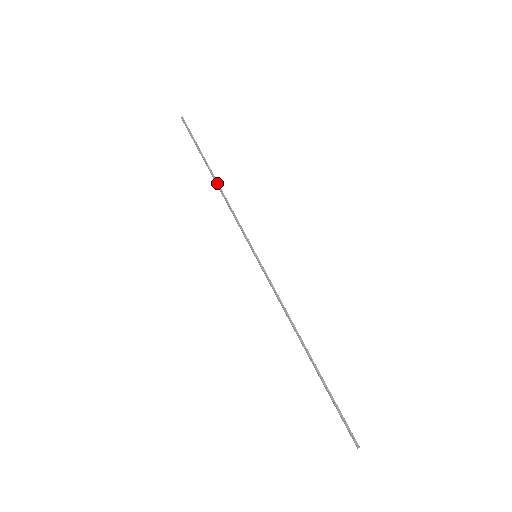
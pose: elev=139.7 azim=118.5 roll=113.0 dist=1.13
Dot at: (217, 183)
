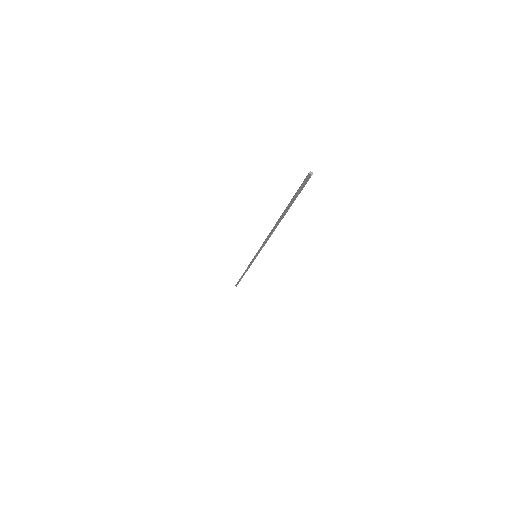
Dot at: (274, 229)
